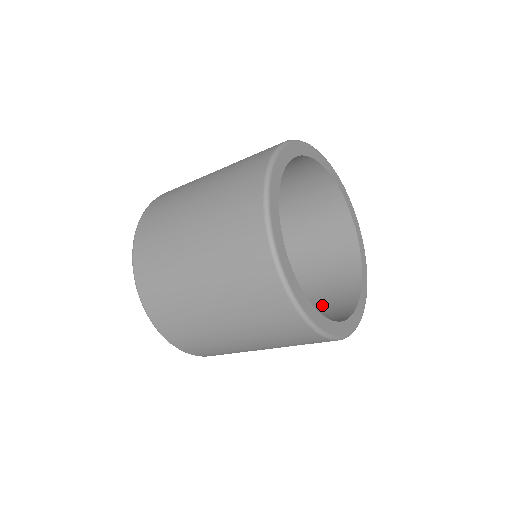
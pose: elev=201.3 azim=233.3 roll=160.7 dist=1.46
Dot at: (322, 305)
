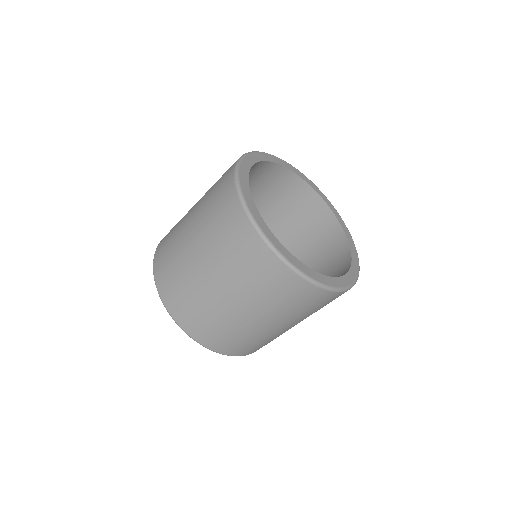
Dot at: occluded
